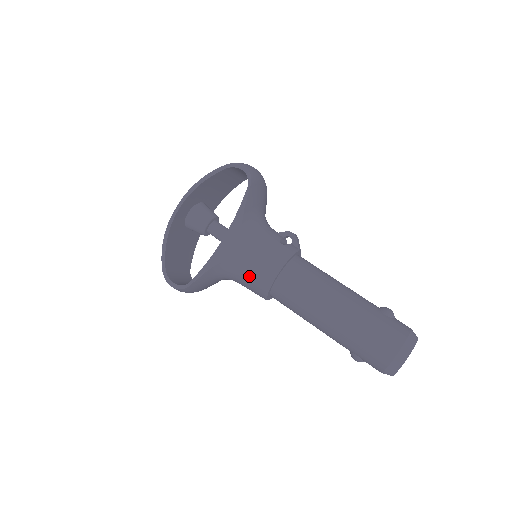
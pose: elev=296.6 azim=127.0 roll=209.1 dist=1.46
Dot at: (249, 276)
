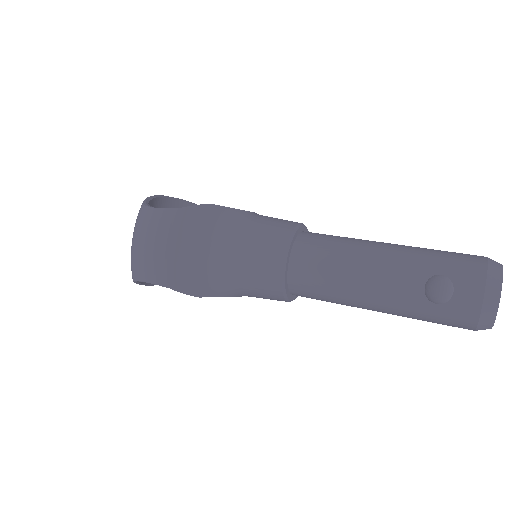
Dot at: (268, 222)
